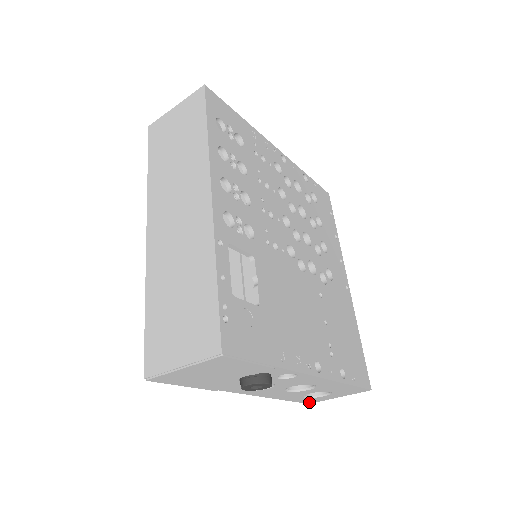
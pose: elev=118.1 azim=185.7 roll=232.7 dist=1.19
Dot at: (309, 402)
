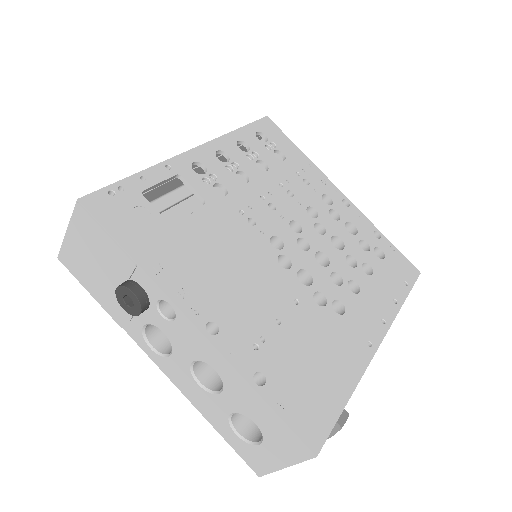
Dot at: (255, 467)
